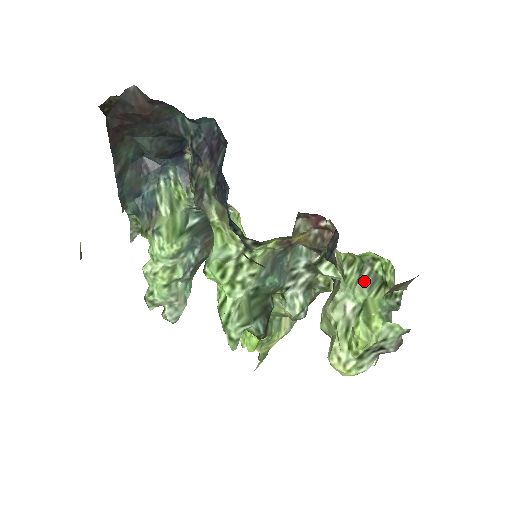
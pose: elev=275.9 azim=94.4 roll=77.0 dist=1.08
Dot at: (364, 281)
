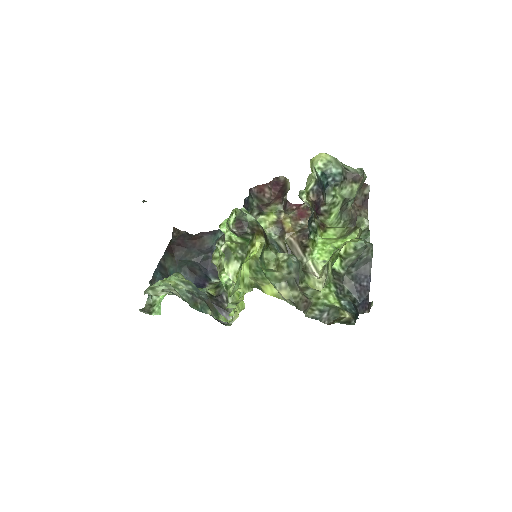
Dot at: occluded
